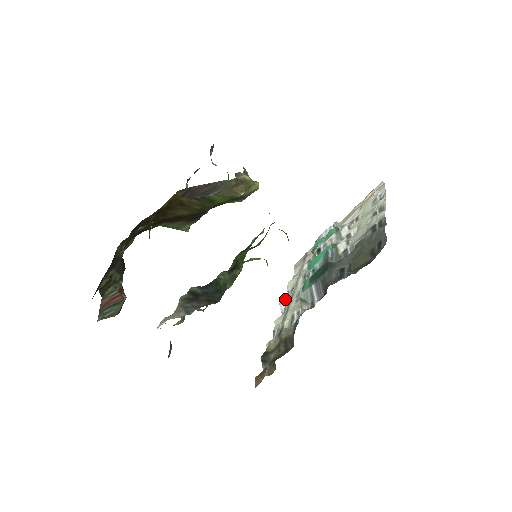
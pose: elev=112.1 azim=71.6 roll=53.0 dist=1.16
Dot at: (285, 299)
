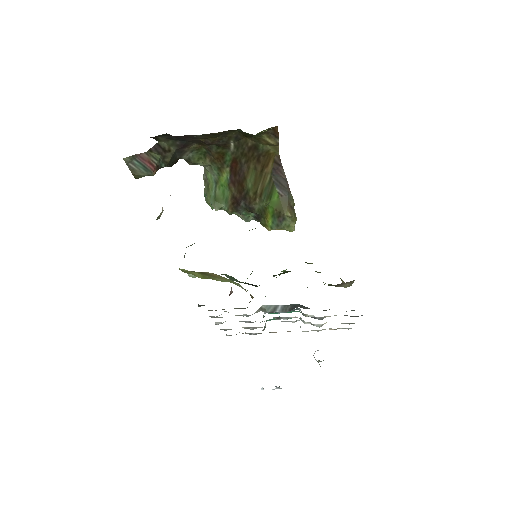
Dot at: occluded
